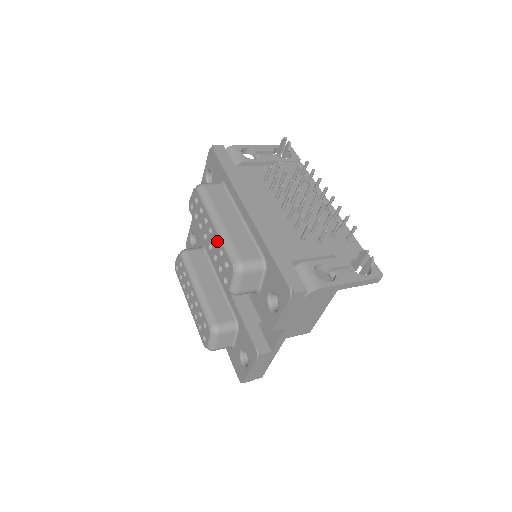
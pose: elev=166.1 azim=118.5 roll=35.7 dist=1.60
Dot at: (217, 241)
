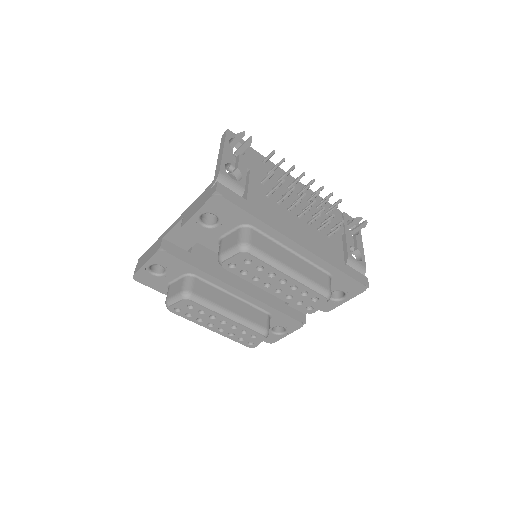
Dot at: (291, 286)
